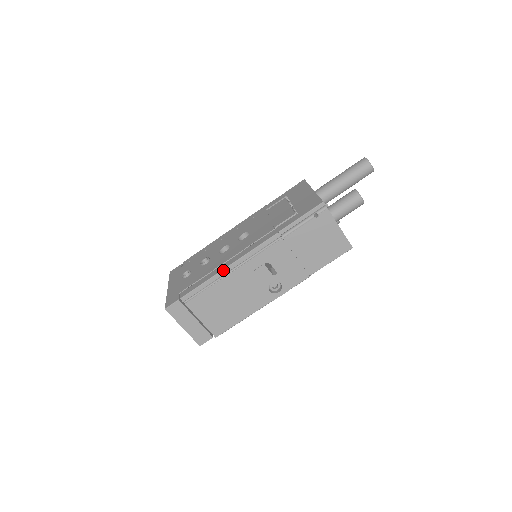
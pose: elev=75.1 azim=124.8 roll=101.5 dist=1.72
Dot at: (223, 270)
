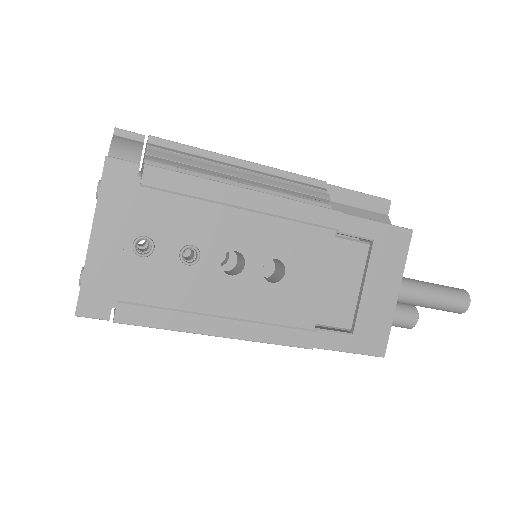
Dot at: (209, 335)
